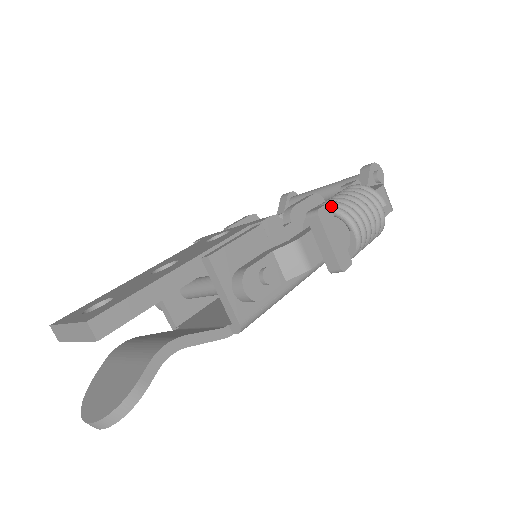
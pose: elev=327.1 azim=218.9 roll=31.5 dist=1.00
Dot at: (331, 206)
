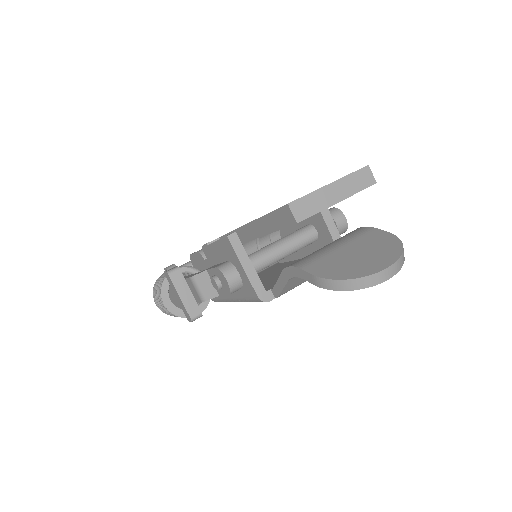
Dot at: occluded
